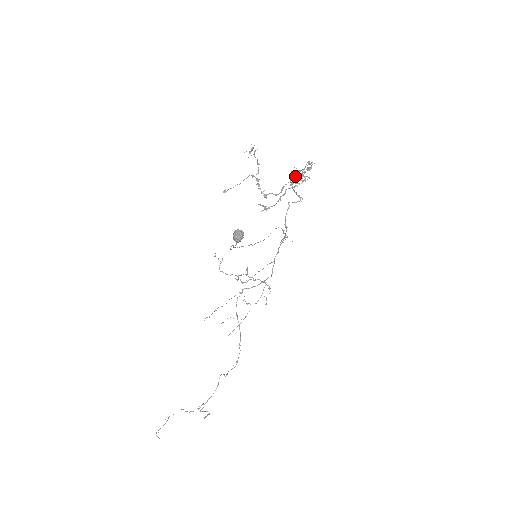
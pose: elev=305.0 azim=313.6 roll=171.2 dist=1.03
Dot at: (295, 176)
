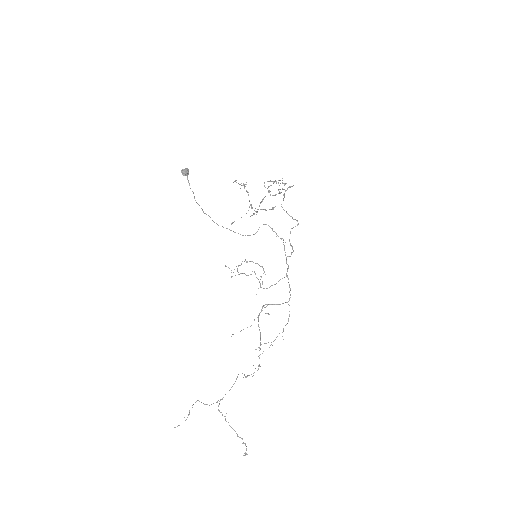
Dot at: (283, 200)
